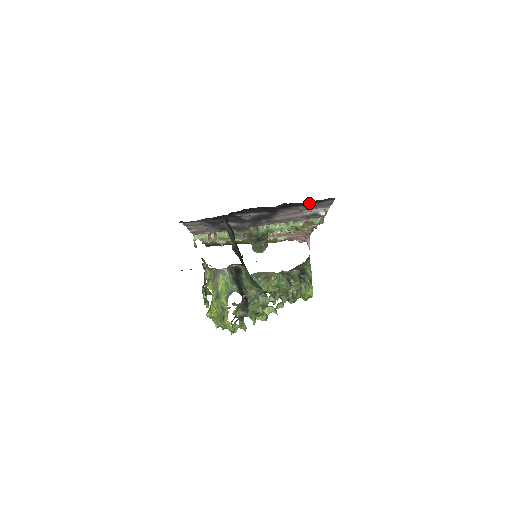
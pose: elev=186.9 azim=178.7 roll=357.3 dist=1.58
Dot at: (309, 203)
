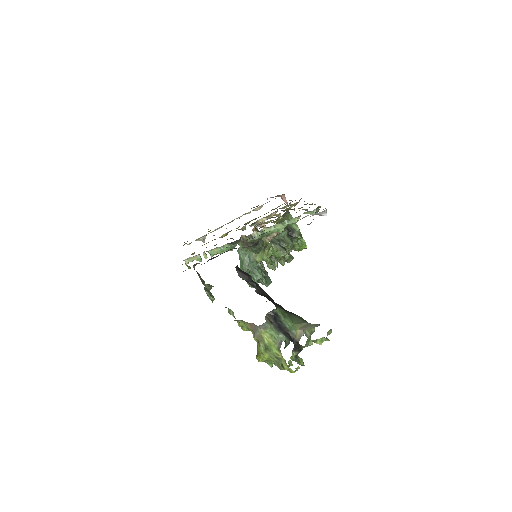
Dot at: occluded
